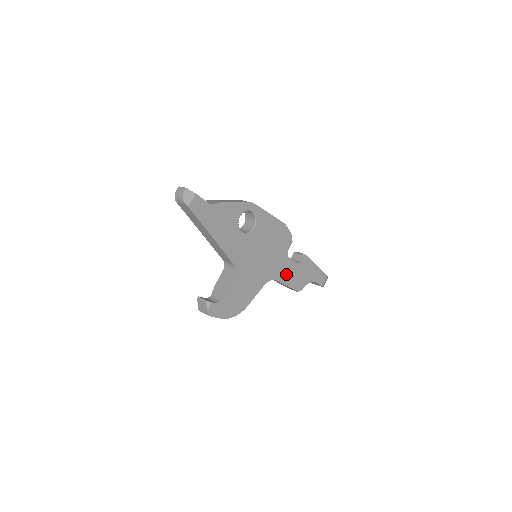
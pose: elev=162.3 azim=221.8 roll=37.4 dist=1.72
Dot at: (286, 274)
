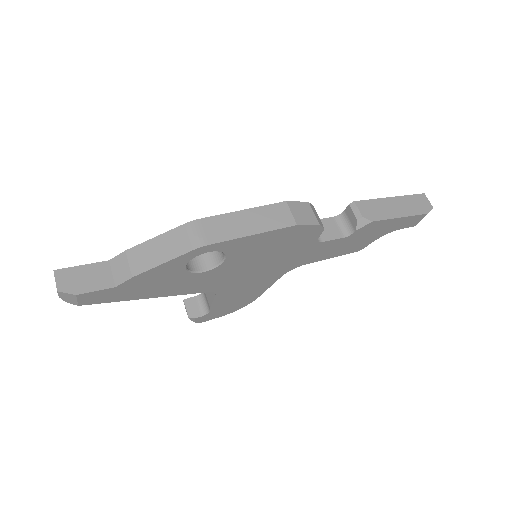
Dot at: (324, 253)
